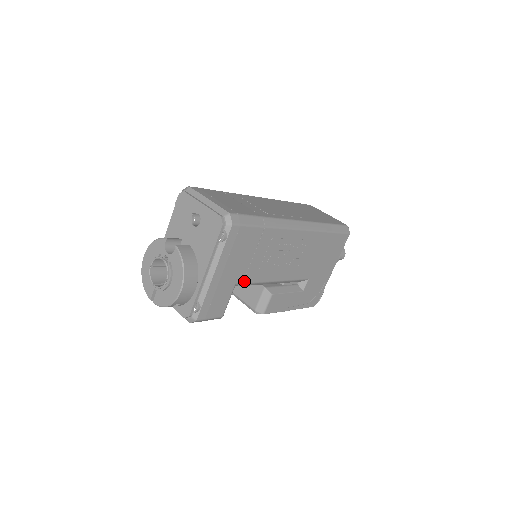
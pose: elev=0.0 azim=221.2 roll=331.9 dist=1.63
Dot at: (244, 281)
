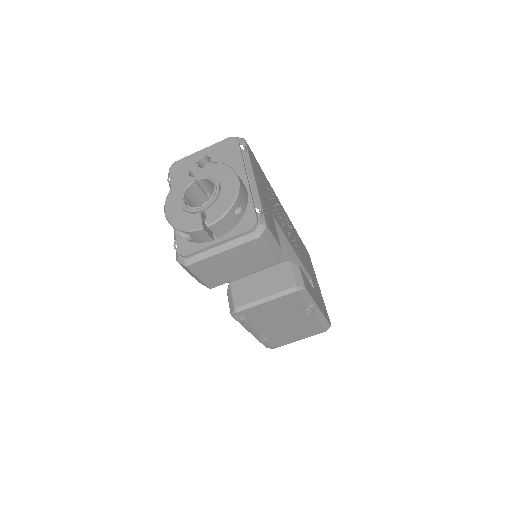
Dot at: (275, 218)
